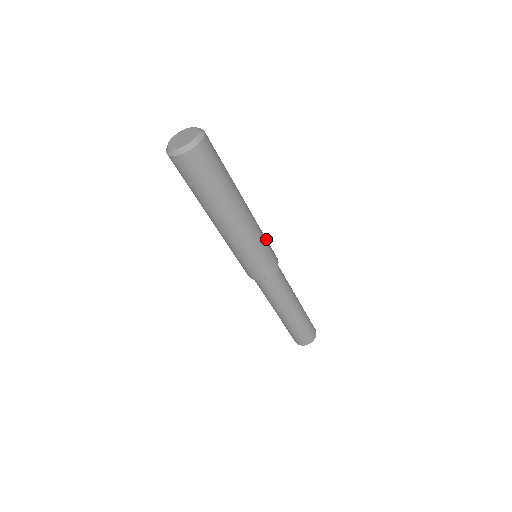
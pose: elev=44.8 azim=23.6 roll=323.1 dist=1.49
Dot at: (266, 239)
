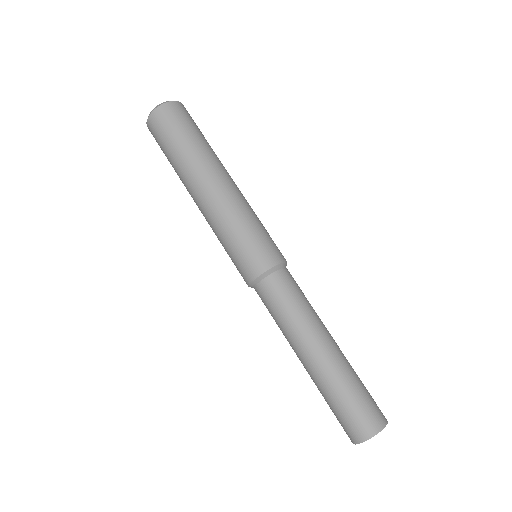
Dot at: occluded
